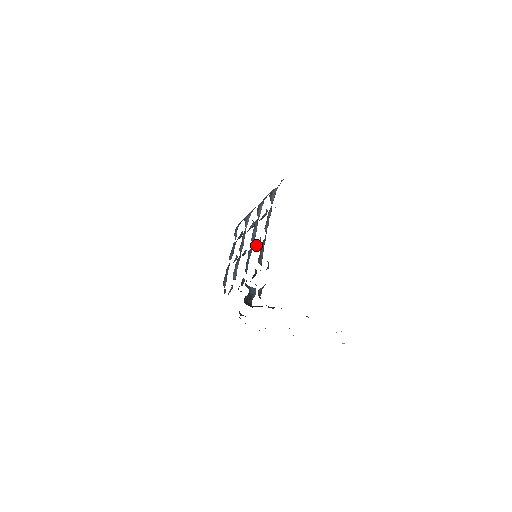
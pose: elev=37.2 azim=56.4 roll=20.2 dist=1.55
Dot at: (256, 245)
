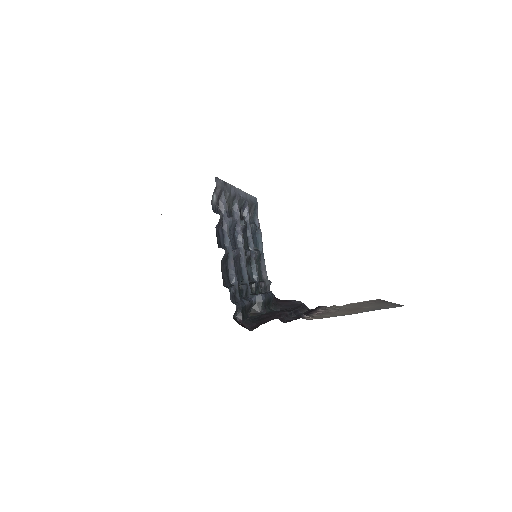
Dot at: (234, 259)
